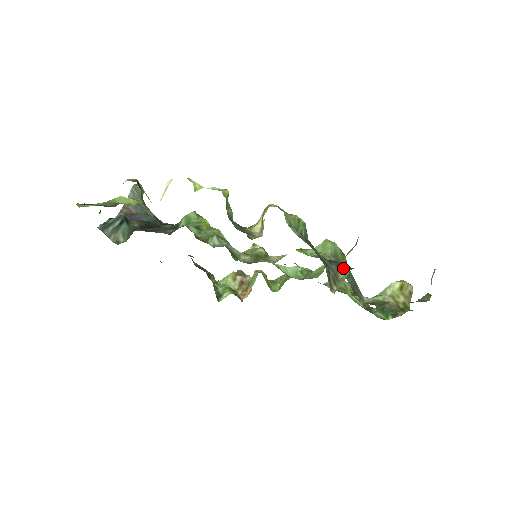
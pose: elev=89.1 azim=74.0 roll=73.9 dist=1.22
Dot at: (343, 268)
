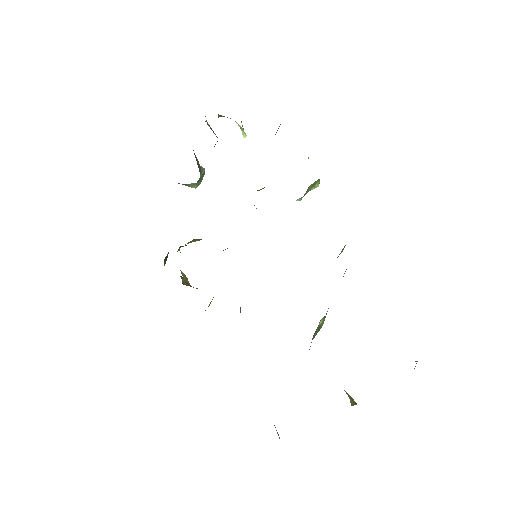
Dot at: occluded
